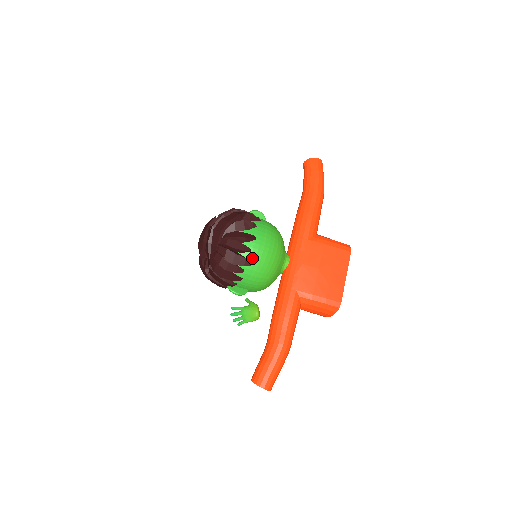
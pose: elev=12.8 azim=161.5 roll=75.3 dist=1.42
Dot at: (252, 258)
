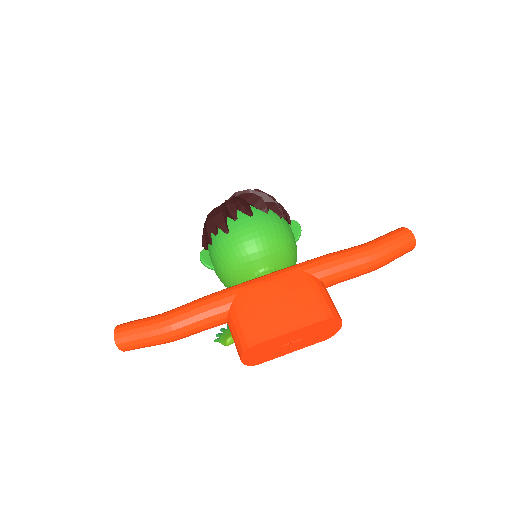
Dot at: (231, 227)
